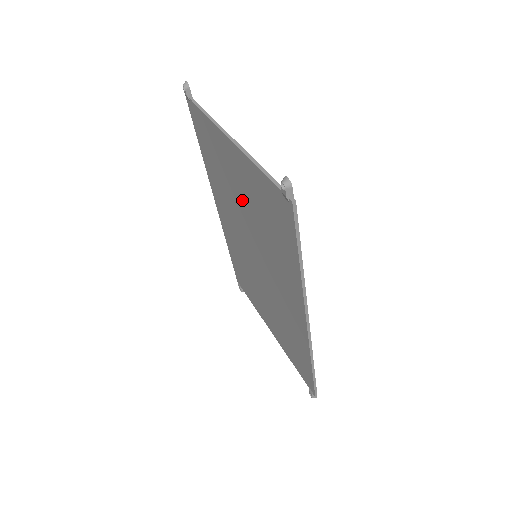
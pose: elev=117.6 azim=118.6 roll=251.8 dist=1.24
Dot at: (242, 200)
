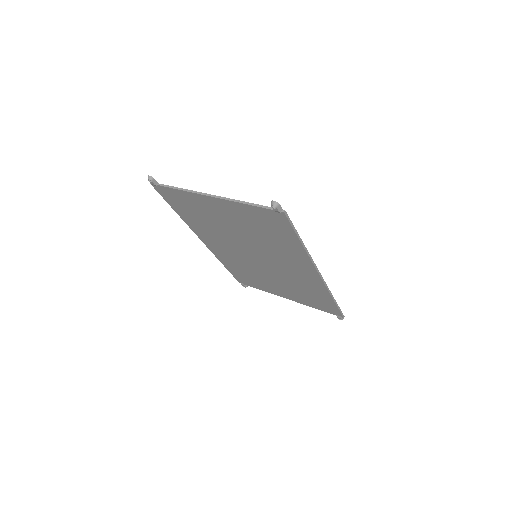
Dot at: (233, 227)
